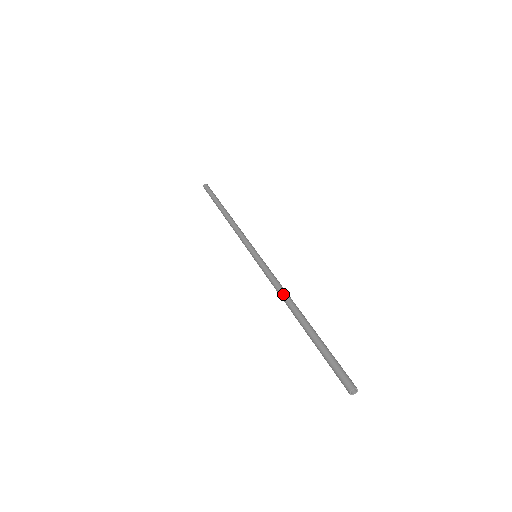
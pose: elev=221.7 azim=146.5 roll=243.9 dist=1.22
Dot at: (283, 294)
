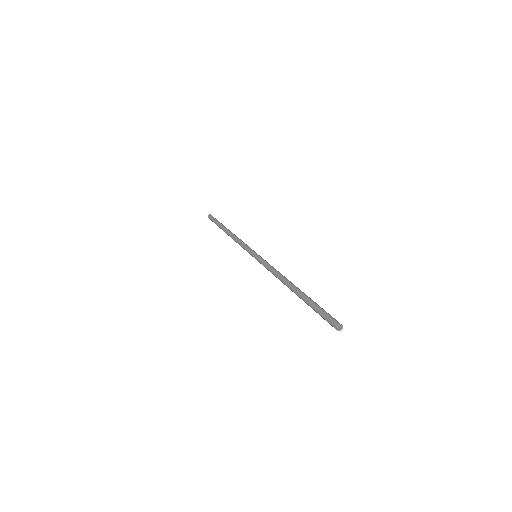
Dot at: (279, 278)
